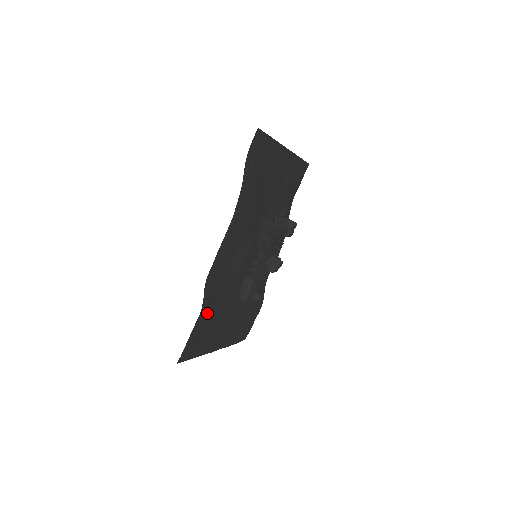
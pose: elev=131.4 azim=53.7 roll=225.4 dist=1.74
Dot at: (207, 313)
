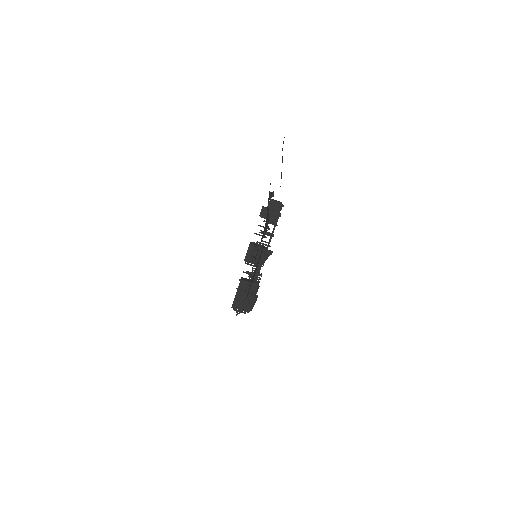
Dot at: occluded
